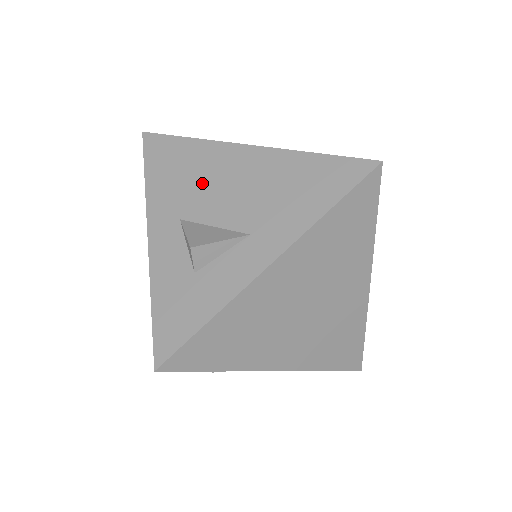
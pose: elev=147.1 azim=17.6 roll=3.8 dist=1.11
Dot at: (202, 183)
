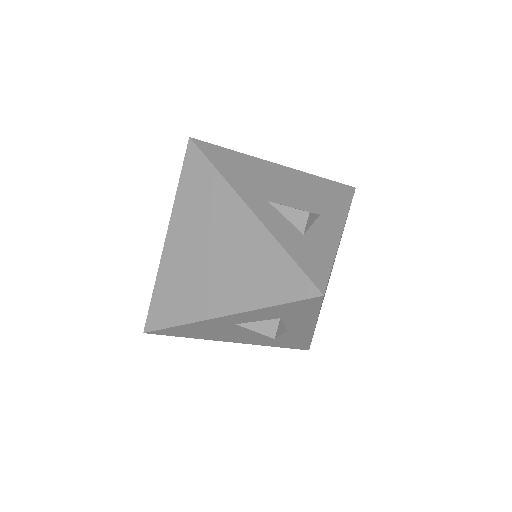
Dot at: (267, 181)
